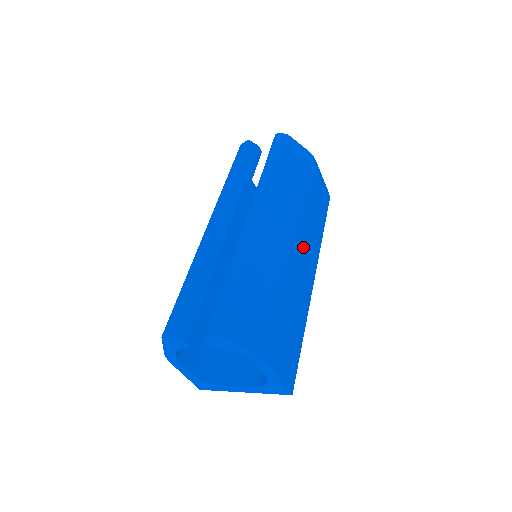
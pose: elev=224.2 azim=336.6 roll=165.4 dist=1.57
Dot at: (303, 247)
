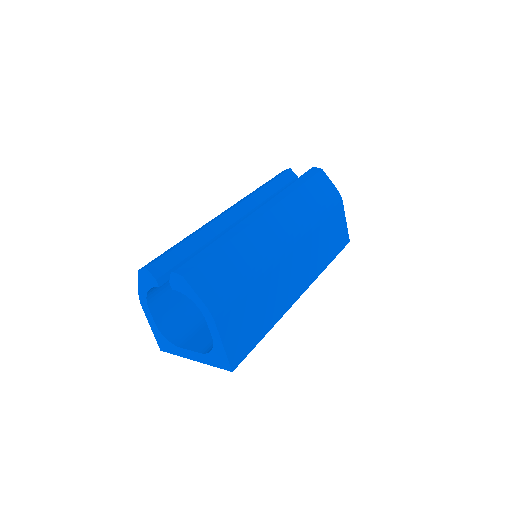
Dot at: (298, 258)
